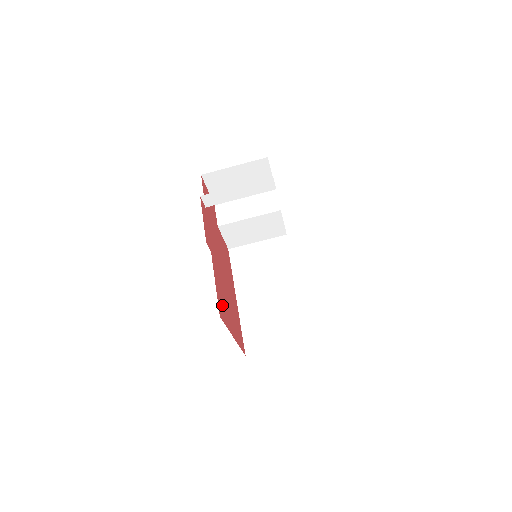
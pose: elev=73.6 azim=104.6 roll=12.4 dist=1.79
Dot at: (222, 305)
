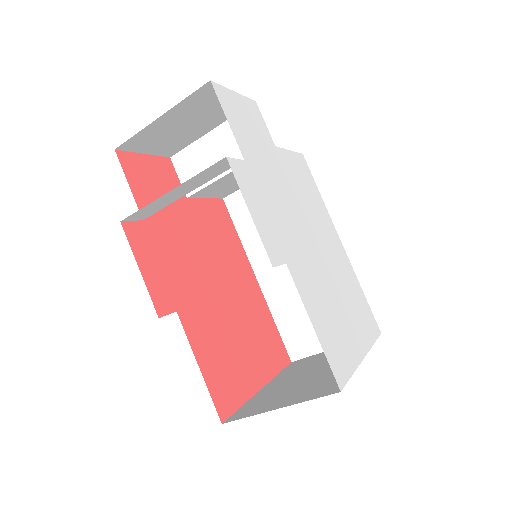
Dot at: (224, 379)
